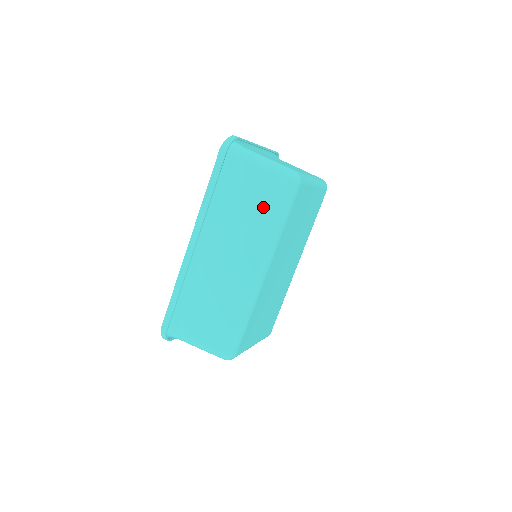
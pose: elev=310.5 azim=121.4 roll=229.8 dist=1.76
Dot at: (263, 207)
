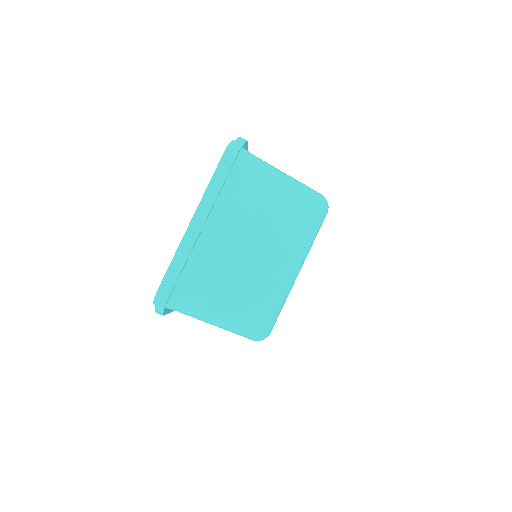
Dot at: occluded
